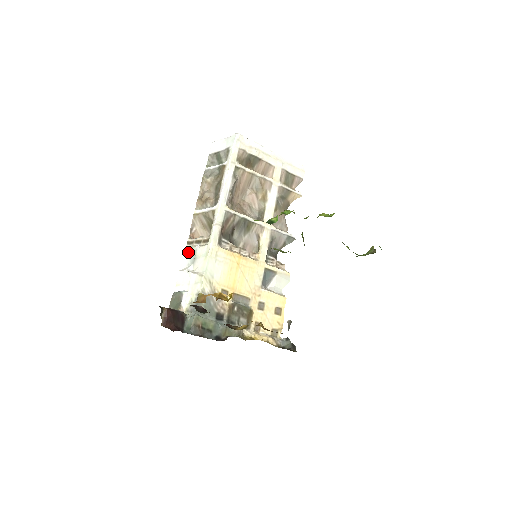
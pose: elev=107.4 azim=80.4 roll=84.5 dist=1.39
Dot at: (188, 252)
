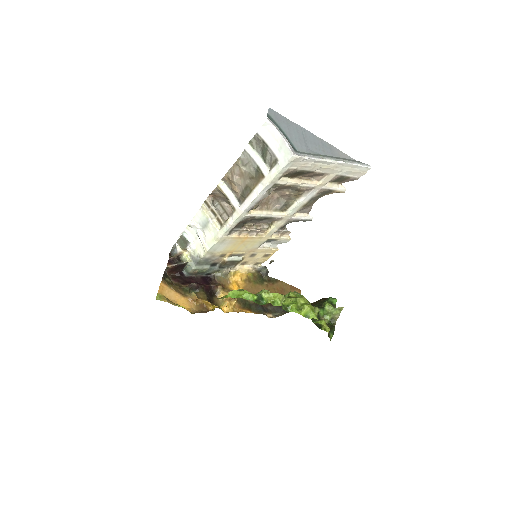
Dot at: (202, 214)
